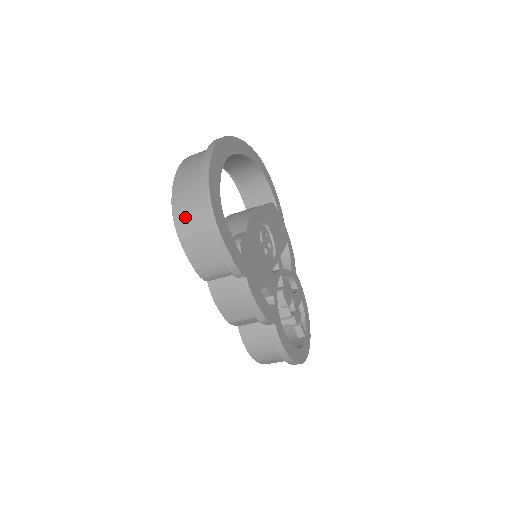
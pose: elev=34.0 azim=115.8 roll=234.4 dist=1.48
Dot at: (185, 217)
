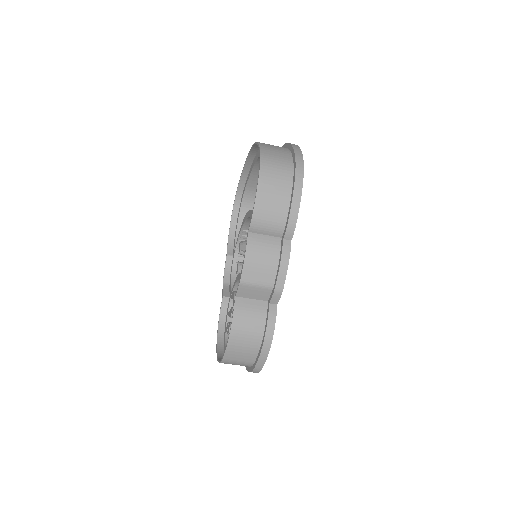
Dot at: (272, 165)
